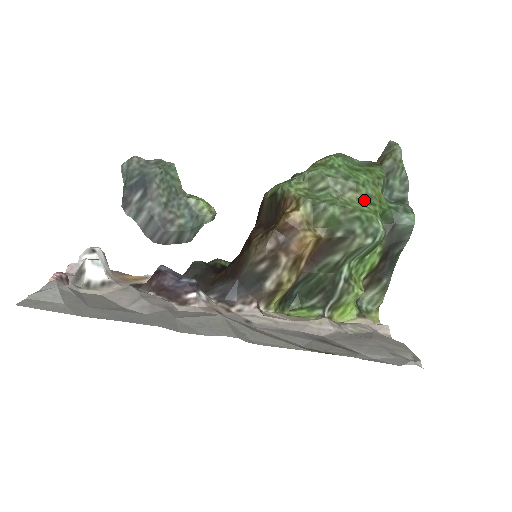
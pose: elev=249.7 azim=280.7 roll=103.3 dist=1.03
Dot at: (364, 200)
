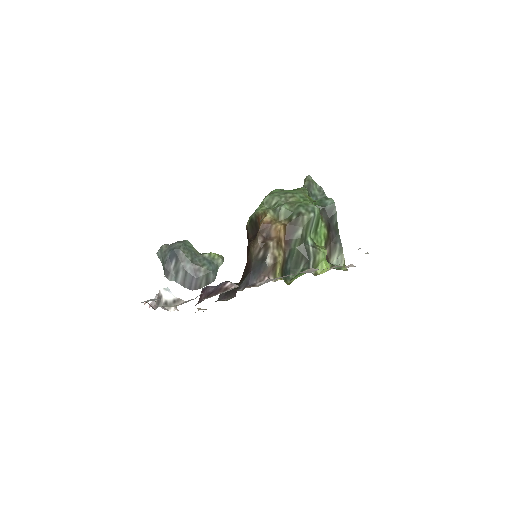
Dot at: (300, 200)
